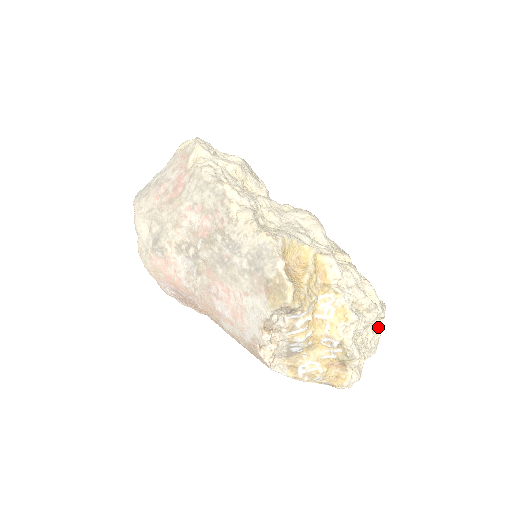
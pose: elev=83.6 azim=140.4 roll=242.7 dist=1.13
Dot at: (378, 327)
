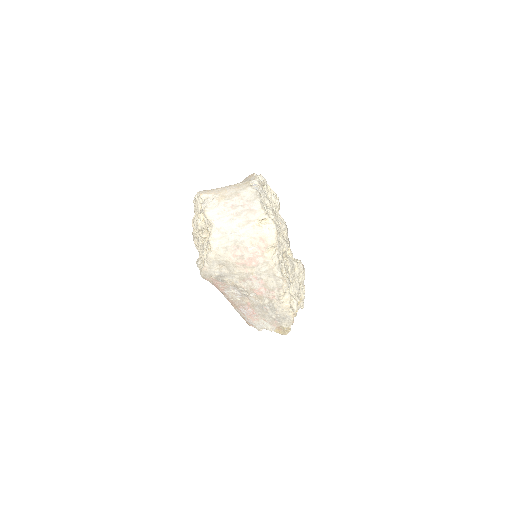
Dot at: occluded
